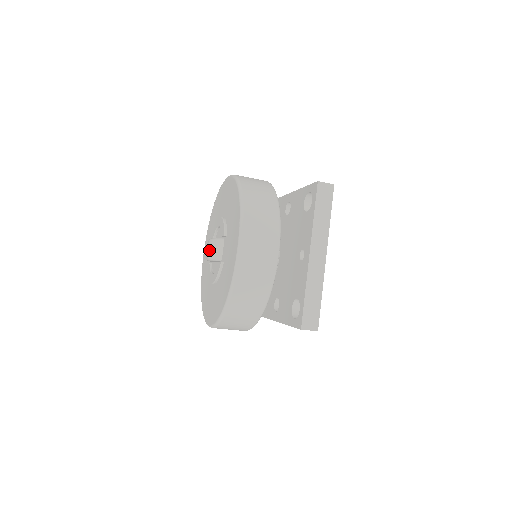
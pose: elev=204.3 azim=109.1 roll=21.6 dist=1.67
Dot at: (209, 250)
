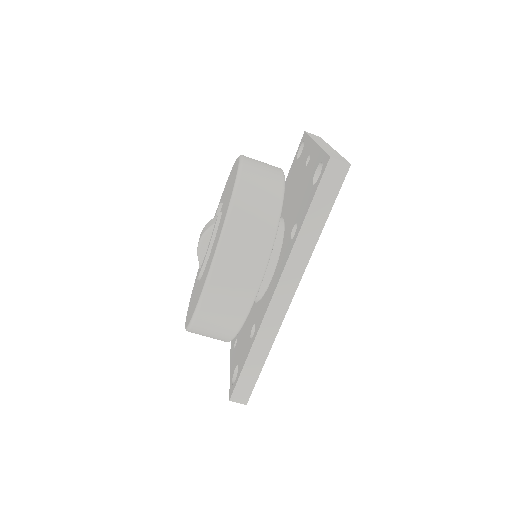
Dot at: (201, 233)
